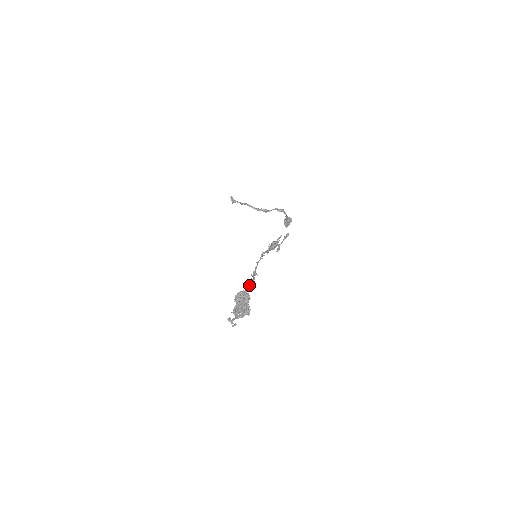
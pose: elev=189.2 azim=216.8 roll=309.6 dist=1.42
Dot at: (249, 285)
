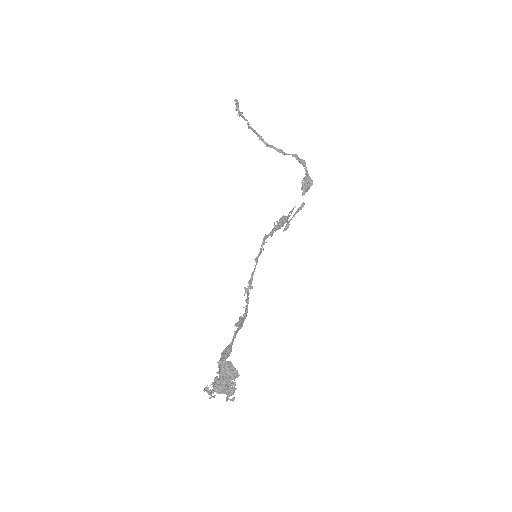
Dot at: (240, 325)
